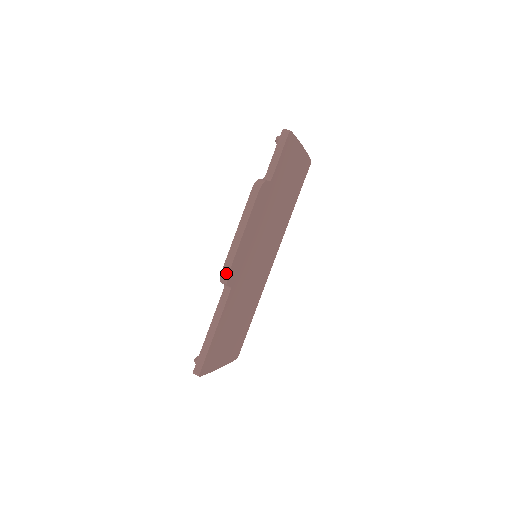
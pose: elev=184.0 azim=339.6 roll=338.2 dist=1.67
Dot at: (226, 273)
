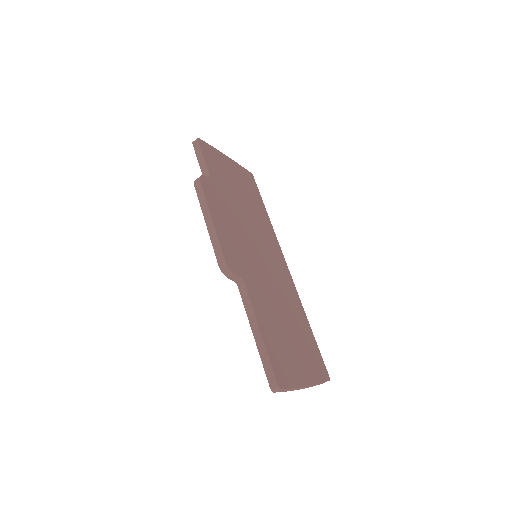
Dot at: (222, 262)
